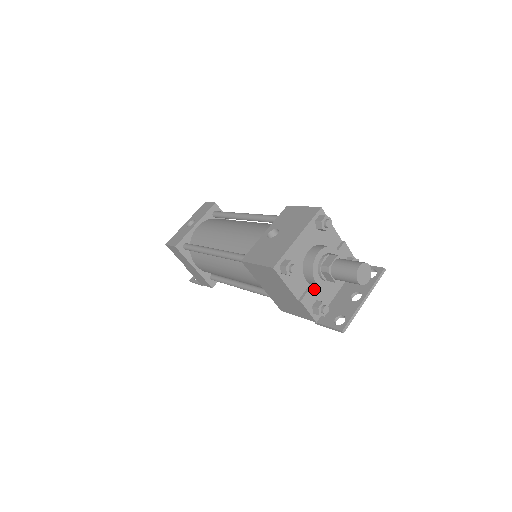
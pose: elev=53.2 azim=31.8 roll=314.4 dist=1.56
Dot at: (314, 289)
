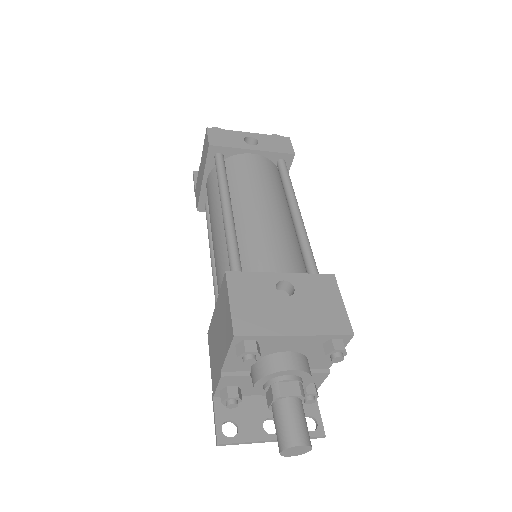
Dot at: (248, 378)
